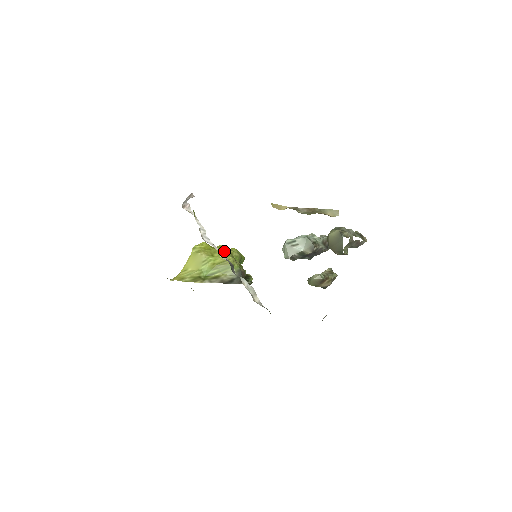
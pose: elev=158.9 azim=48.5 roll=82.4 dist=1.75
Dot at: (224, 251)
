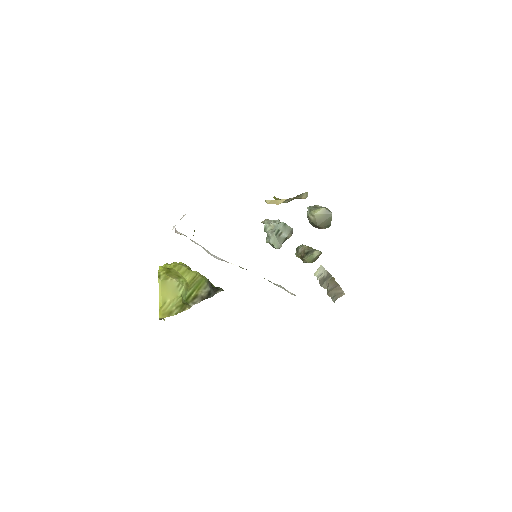
Dot at: (184, 268)
